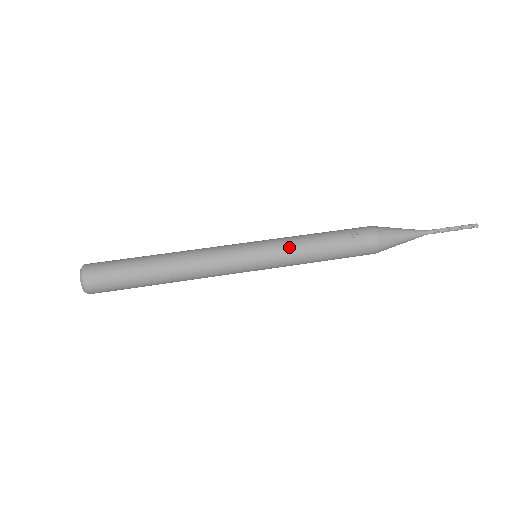
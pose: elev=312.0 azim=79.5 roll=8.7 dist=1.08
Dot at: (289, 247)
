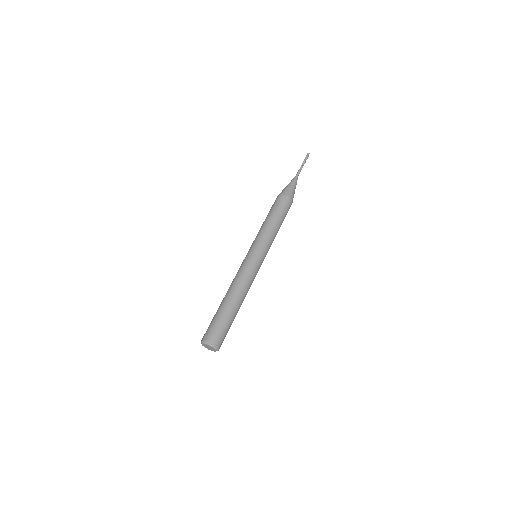
Dot at: (262, 236)
